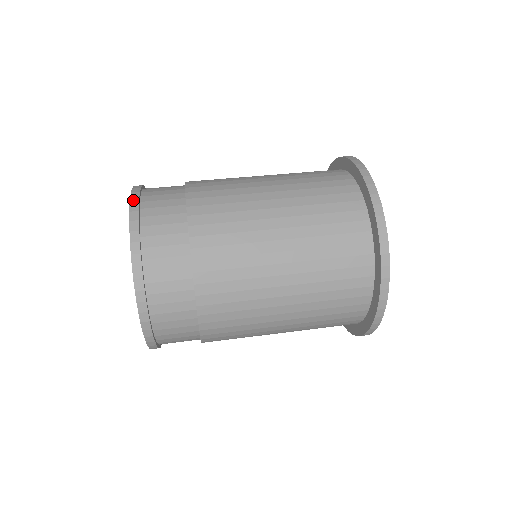
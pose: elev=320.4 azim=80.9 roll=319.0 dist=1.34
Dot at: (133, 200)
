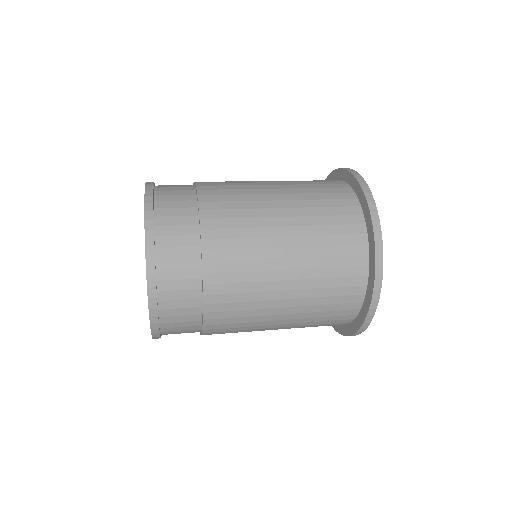
Dot at: (147, 207)
